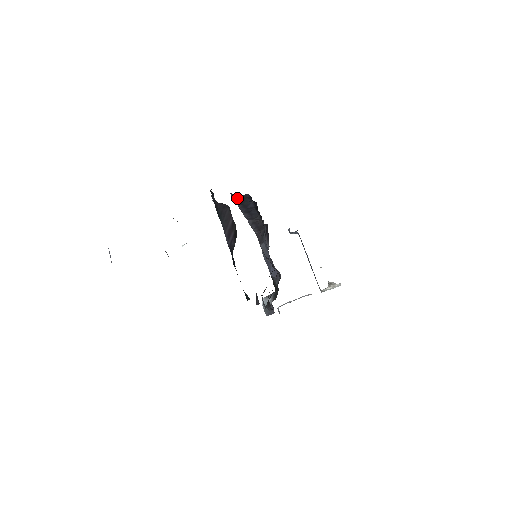
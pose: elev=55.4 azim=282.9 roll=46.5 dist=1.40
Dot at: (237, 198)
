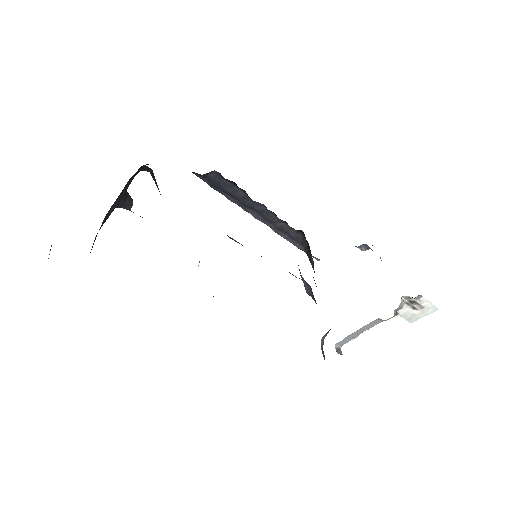
Dot at: (207, 180)
